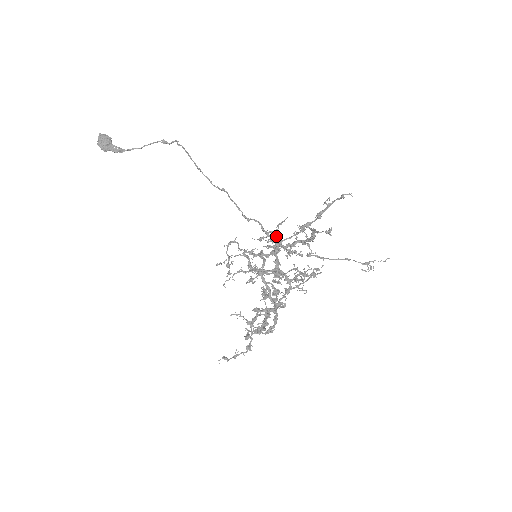
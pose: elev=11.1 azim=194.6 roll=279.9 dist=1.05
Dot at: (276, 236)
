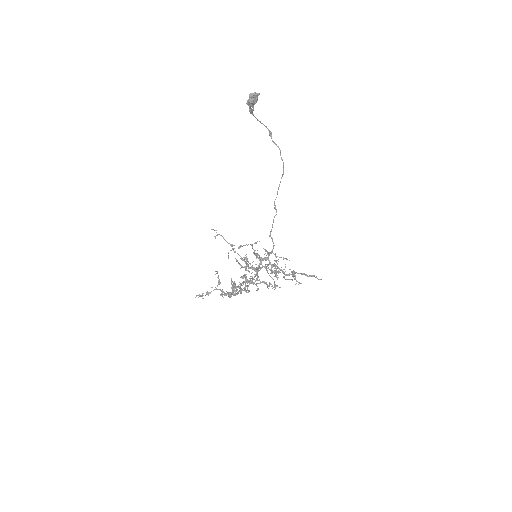
Dot at: occluded
